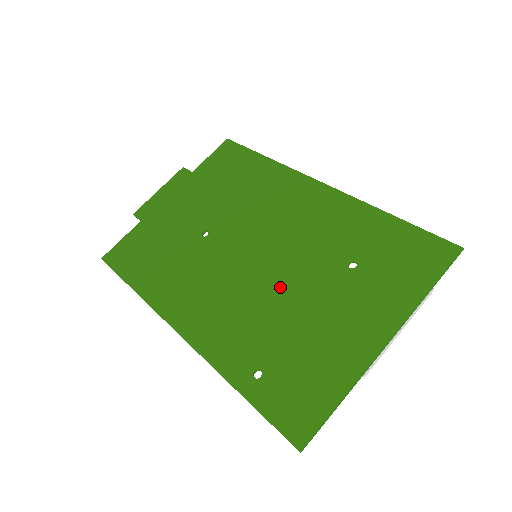
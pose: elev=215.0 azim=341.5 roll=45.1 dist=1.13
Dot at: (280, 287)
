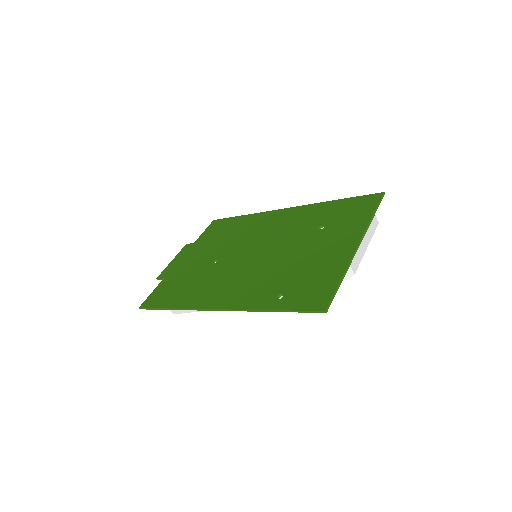
Dot at: (279, 257)
